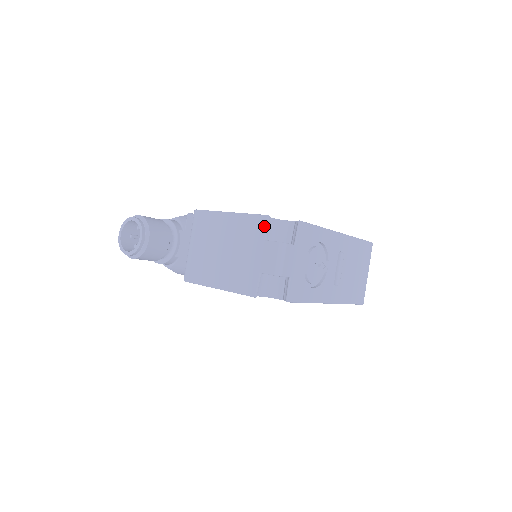
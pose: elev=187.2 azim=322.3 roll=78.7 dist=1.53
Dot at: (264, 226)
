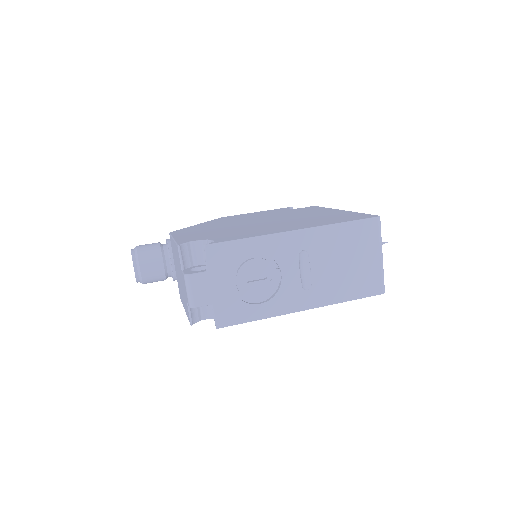
Dot at: (179, 256)
